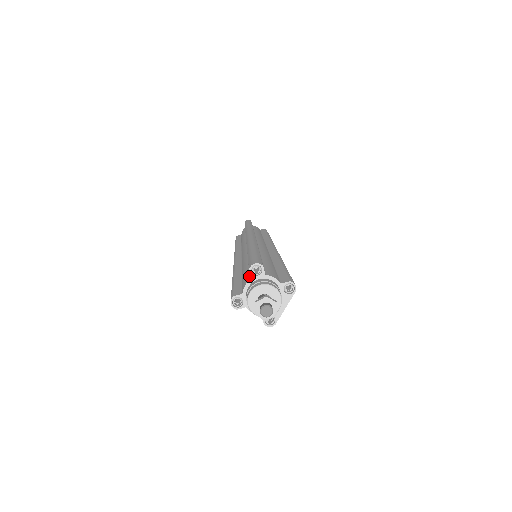
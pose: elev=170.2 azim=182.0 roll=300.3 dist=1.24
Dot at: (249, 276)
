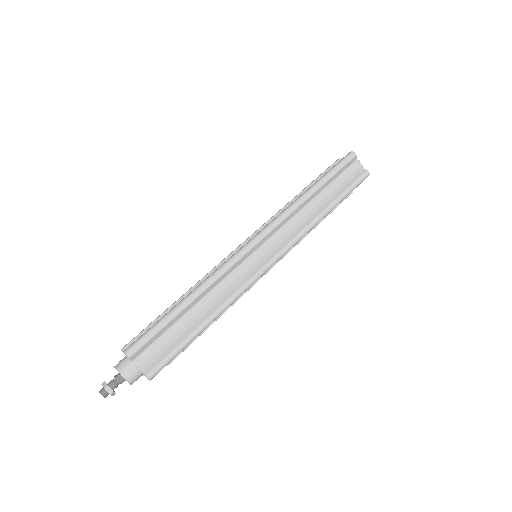
Dot at: occluded
